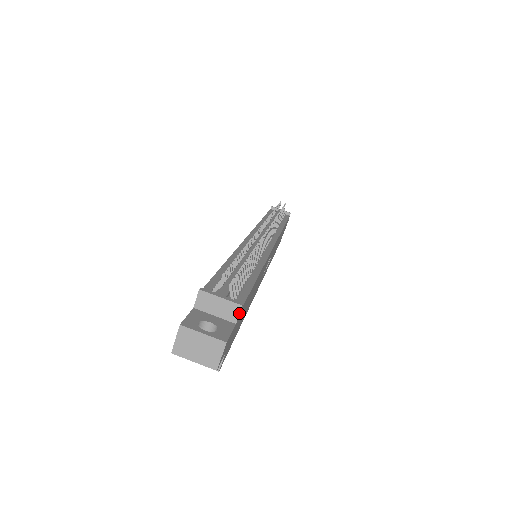
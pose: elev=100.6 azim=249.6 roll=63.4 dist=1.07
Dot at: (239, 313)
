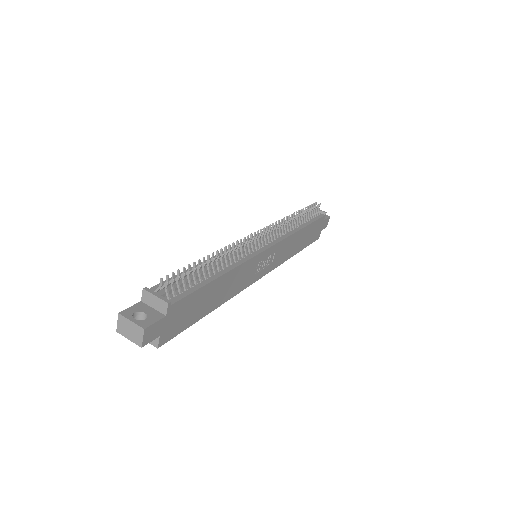
Dot at: (167, 308)
